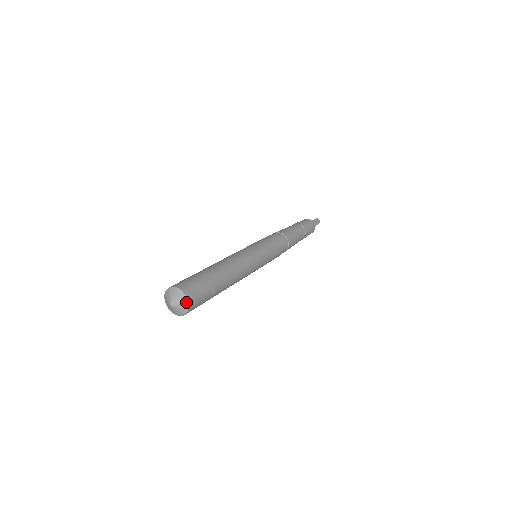
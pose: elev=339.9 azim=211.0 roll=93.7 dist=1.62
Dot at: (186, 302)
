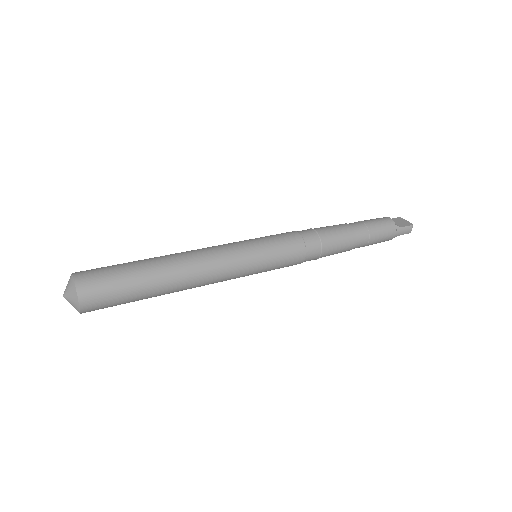
Dot at: (78, 308)
